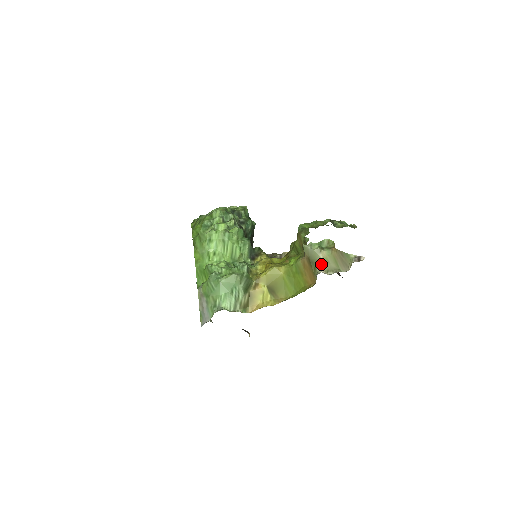
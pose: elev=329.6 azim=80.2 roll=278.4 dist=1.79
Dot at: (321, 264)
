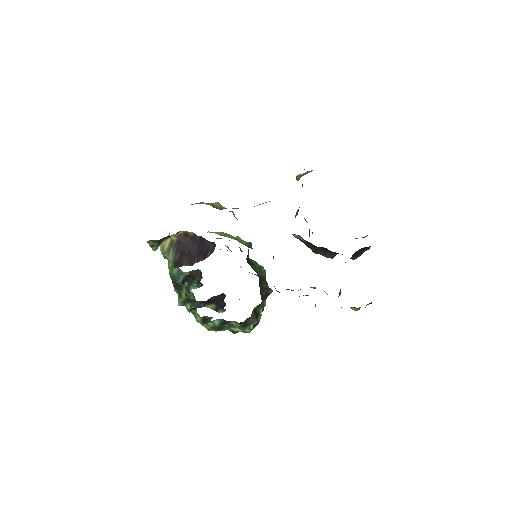
Dot at: occluded
